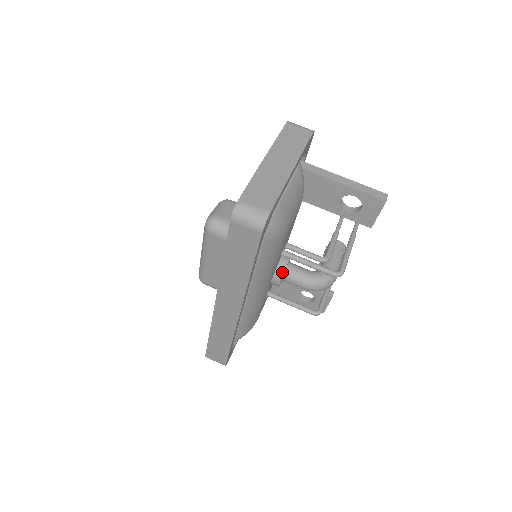
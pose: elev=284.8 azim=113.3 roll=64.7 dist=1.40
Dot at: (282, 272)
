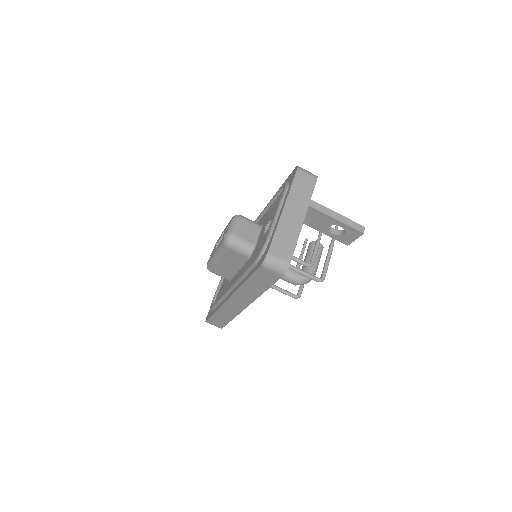
Dot at: occluded
